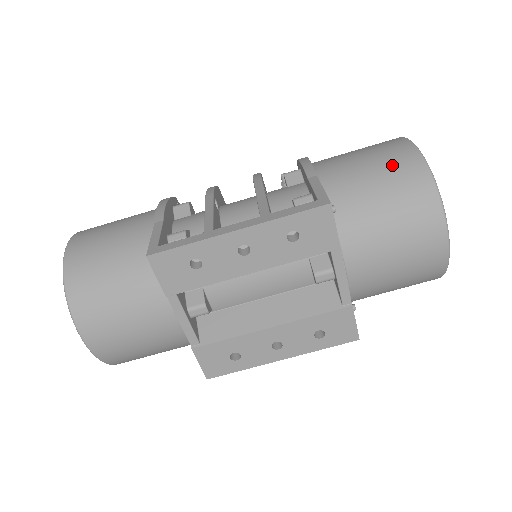
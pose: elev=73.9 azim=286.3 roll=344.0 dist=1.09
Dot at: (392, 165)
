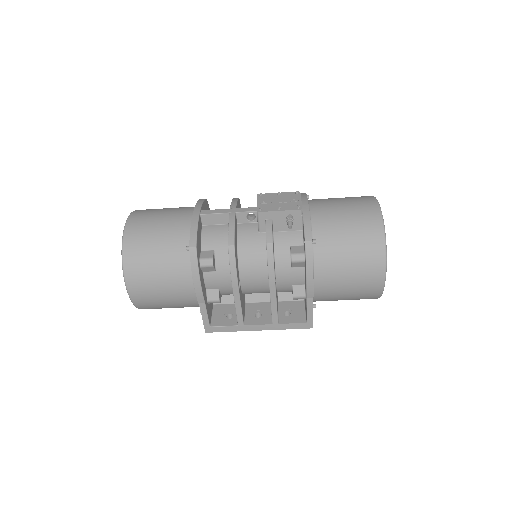
Dot at: (361, 295)
